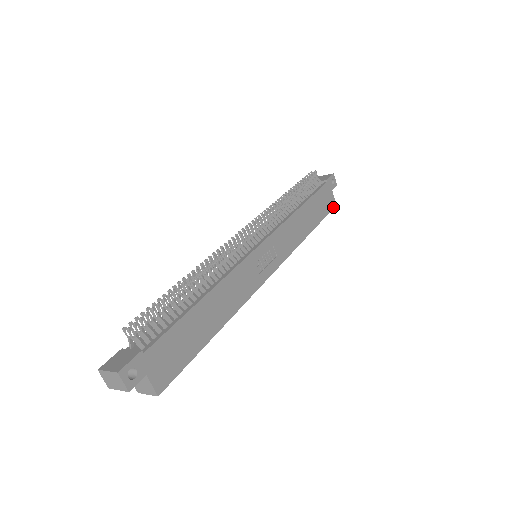
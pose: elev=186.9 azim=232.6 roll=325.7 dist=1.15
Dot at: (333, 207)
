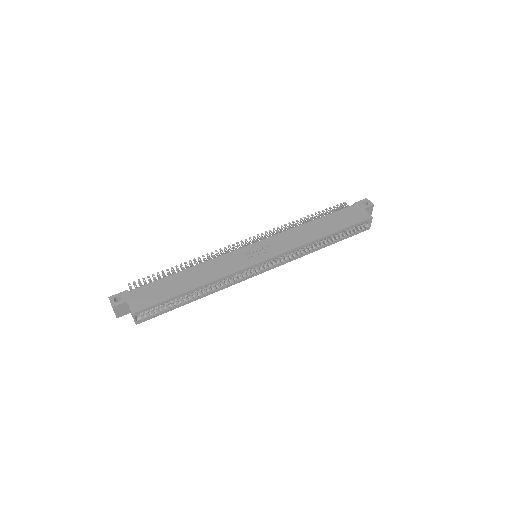
Dot at: (366, 219)
